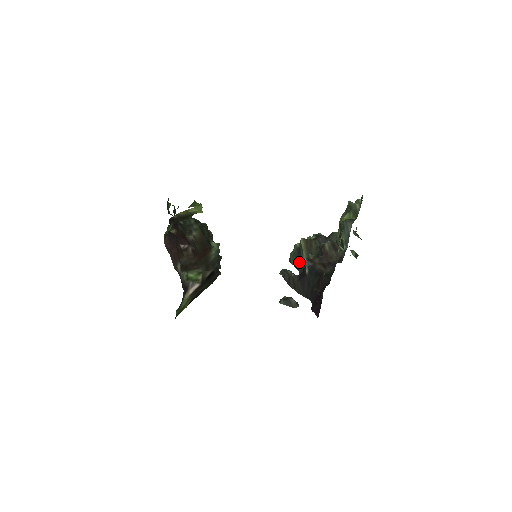
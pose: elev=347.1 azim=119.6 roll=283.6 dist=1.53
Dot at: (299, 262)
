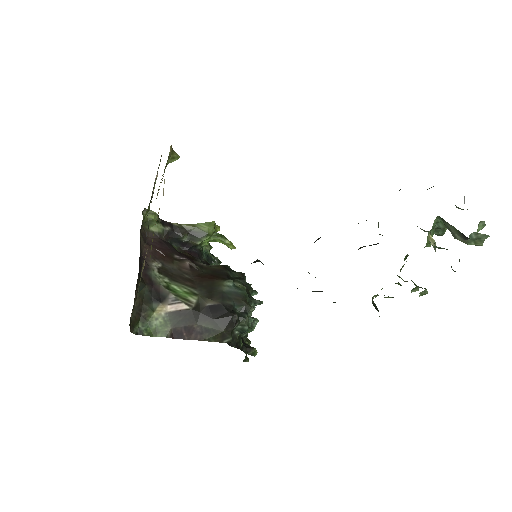
Dot at: occluded
